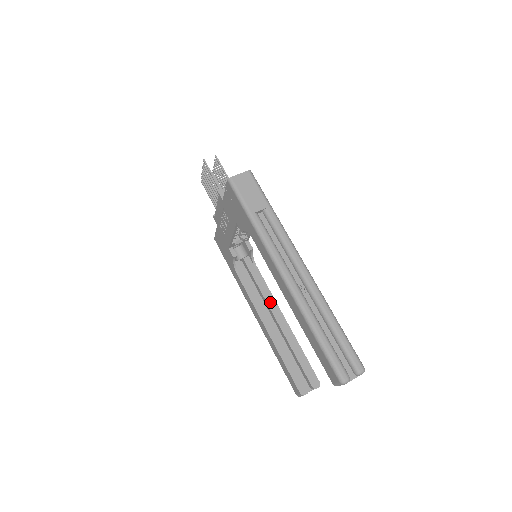
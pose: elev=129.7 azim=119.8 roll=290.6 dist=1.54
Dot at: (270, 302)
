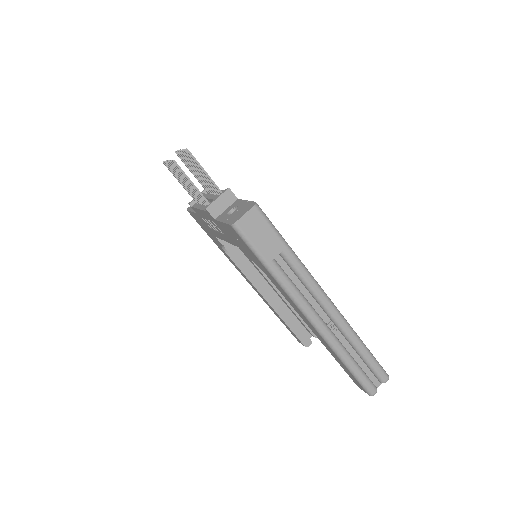
Dot at: occluded
